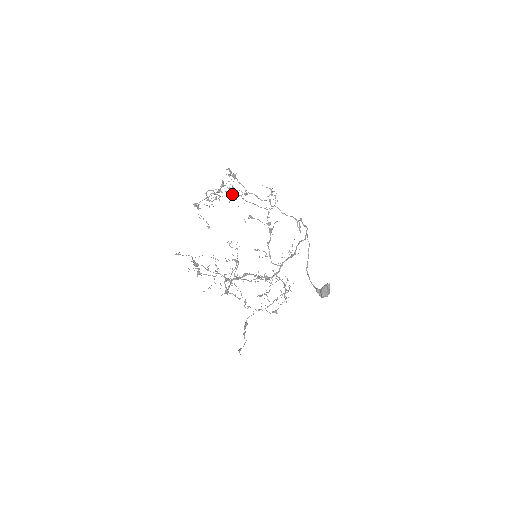
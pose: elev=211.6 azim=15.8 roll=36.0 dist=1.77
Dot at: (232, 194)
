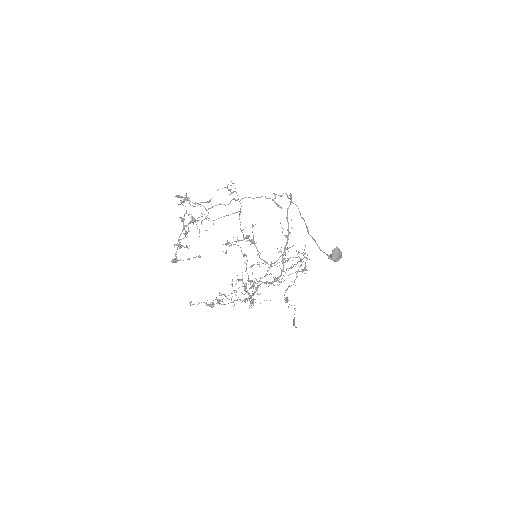
Dot at: occluded
